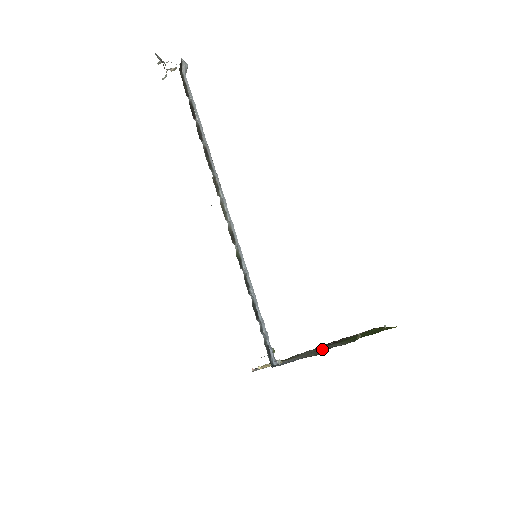
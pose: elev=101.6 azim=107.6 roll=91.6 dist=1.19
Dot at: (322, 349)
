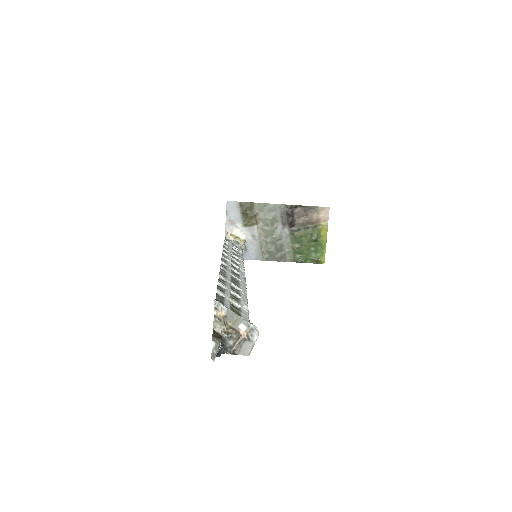
Dot at: (275, 249)
